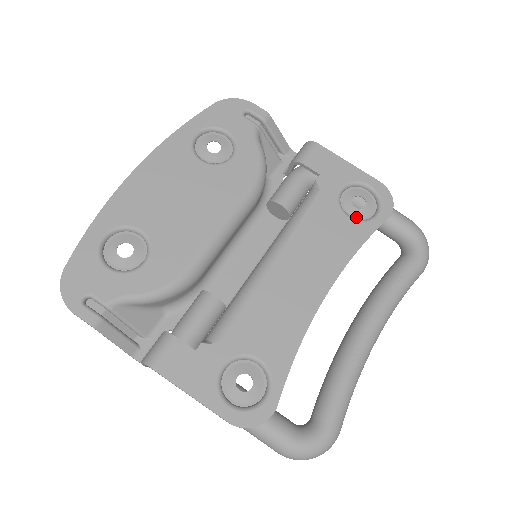
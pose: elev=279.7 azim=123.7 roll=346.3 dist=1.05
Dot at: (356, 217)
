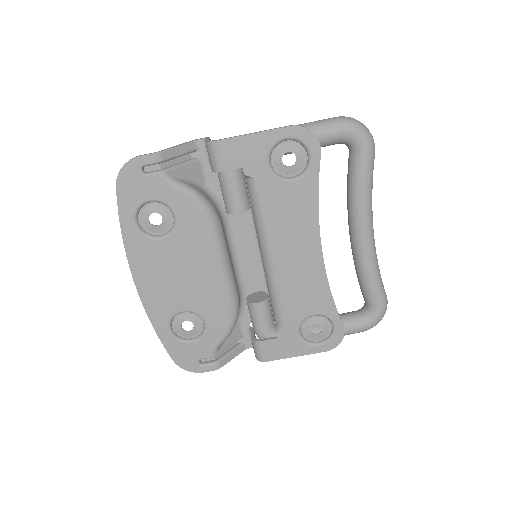
Dot at: (296, 173)
